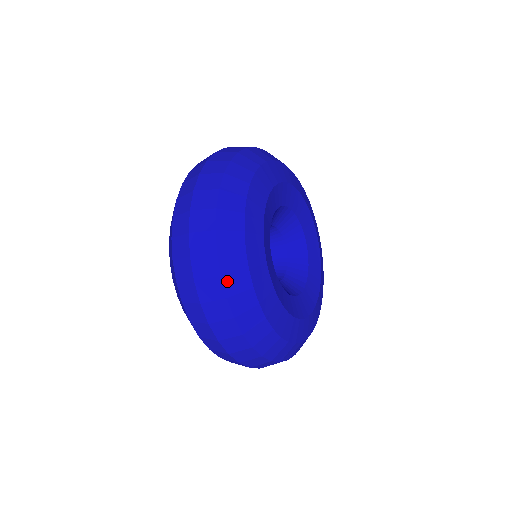
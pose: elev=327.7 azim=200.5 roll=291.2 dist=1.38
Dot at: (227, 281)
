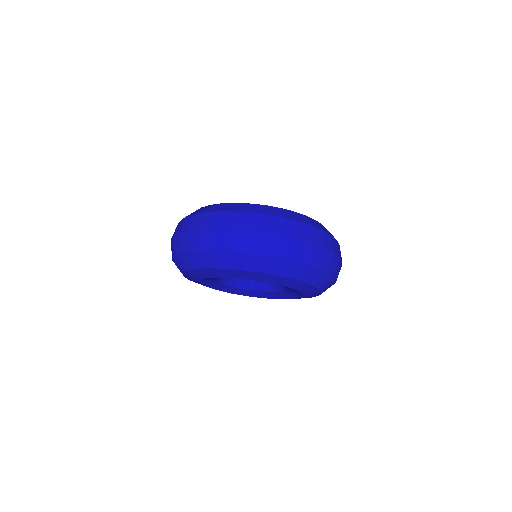
Dot at: (288, 218)
